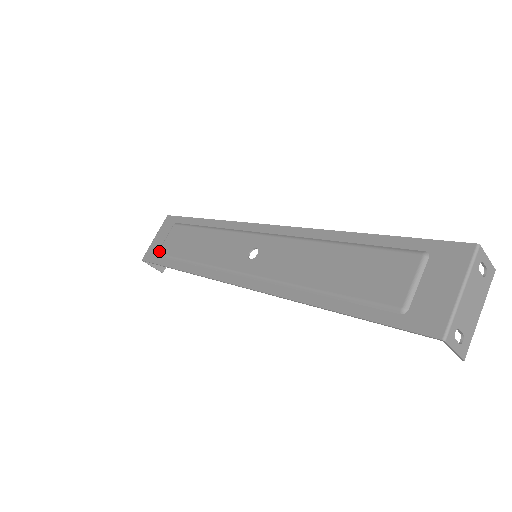
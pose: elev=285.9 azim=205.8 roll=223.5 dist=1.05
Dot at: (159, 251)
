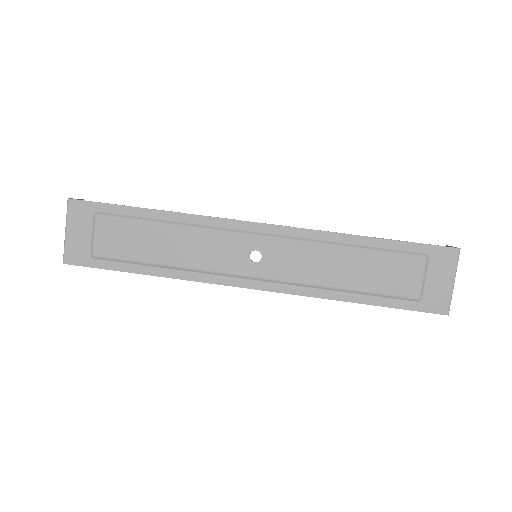
Dot at: (95, 253)
